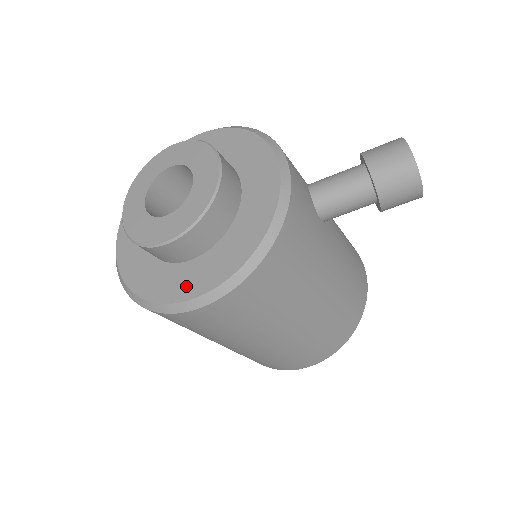
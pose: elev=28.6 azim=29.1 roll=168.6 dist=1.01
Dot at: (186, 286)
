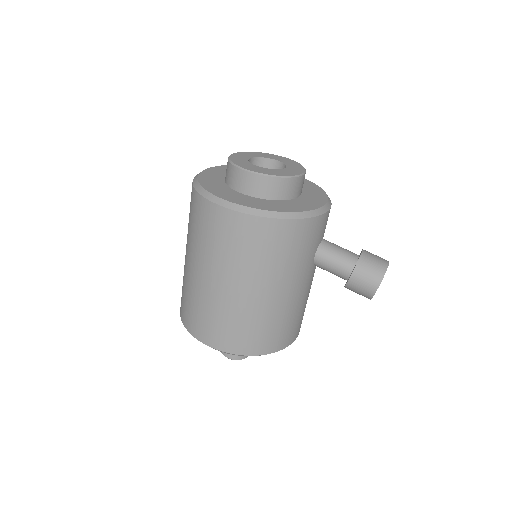
Dot at: (233, 198)
